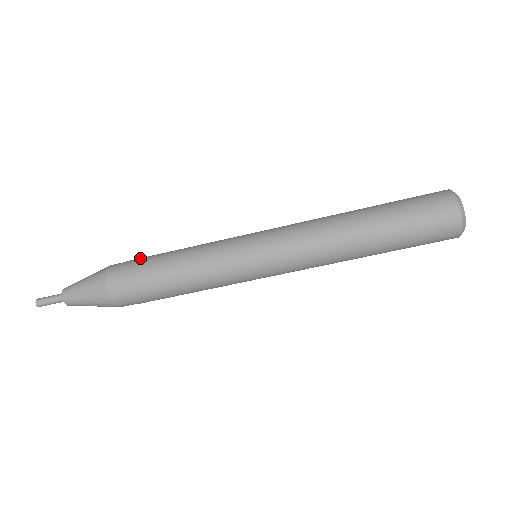
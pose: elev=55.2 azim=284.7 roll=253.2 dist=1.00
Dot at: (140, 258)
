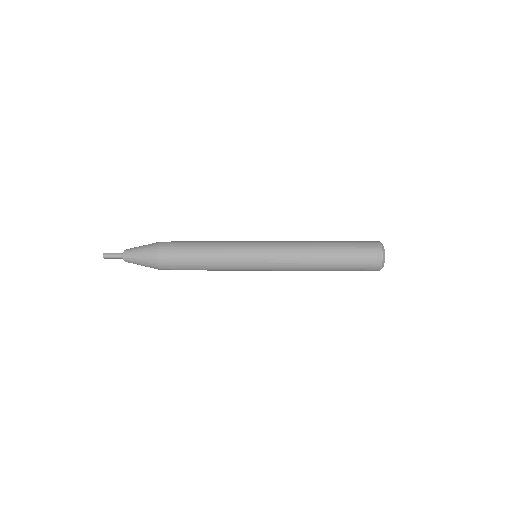
Dot at: (179, 247)
